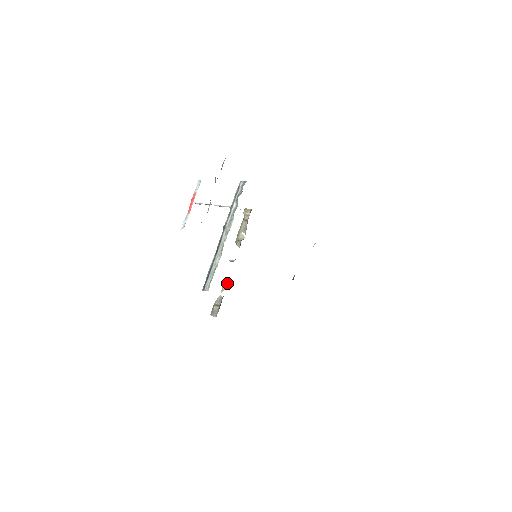
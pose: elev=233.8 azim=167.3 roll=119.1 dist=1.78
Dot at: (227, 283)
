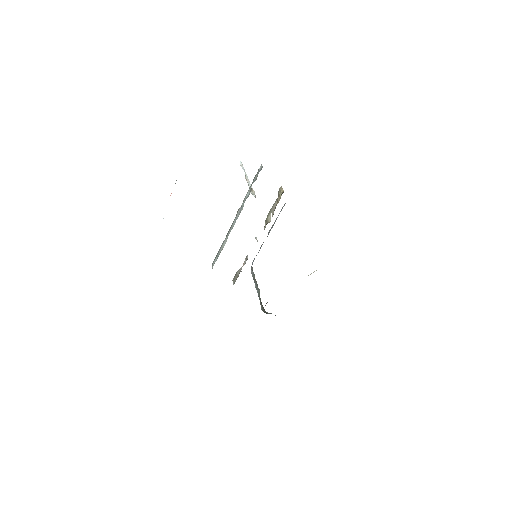
Dot at: (246, 260)
